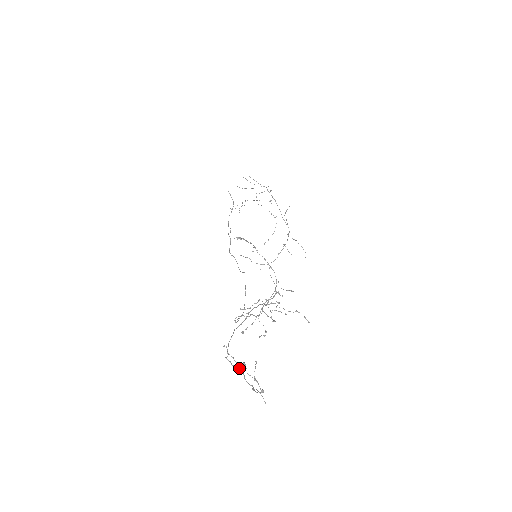
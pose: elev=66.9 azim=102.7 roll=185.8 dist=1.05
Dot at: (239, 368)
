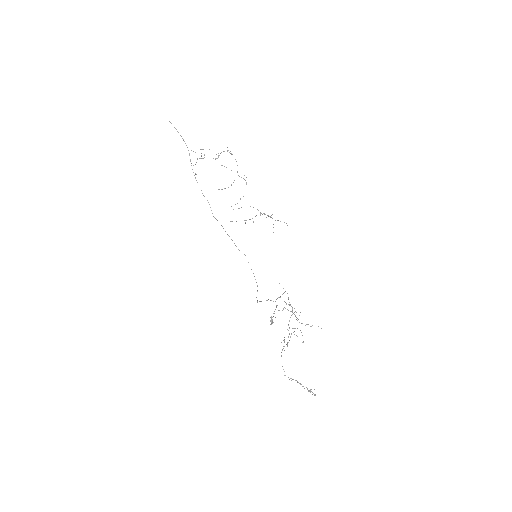
Dot at: occluded
